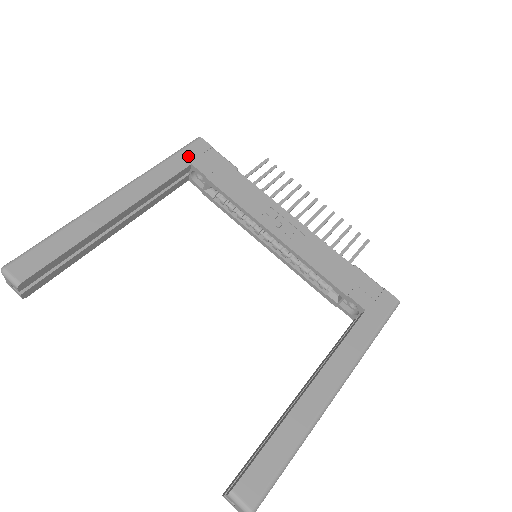
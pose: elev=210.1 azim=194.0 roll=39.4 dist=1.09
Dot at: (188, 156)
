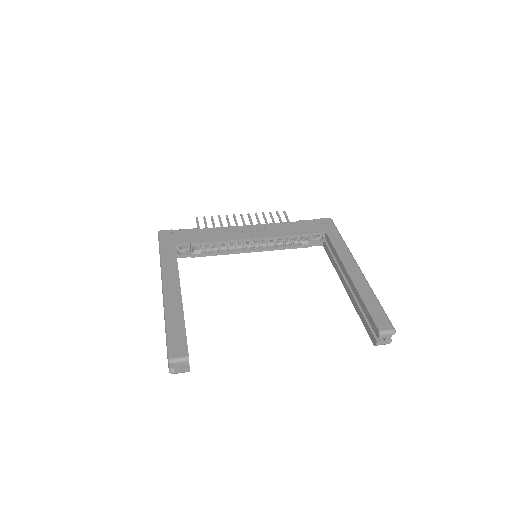
Dot at: (168, 243)
